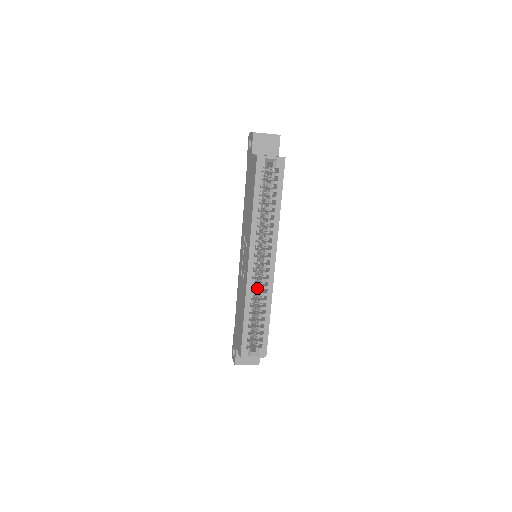
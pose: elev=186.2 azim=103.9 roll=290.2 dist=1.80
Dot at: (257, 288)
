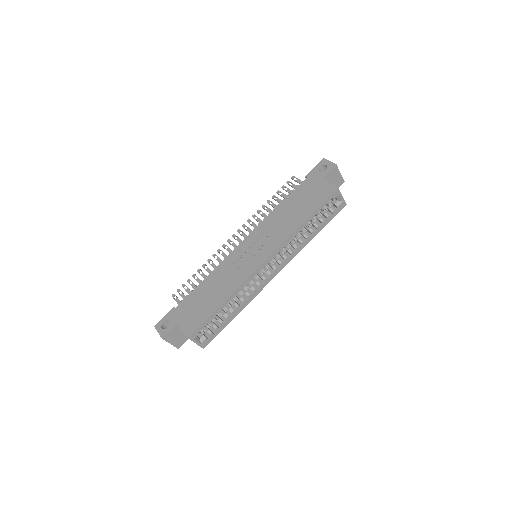
Dot at: occluded
